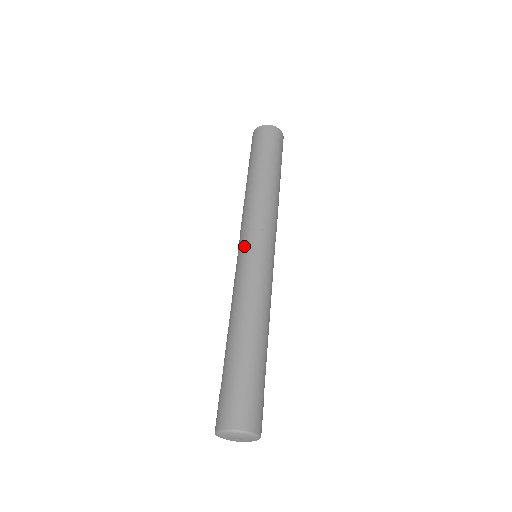
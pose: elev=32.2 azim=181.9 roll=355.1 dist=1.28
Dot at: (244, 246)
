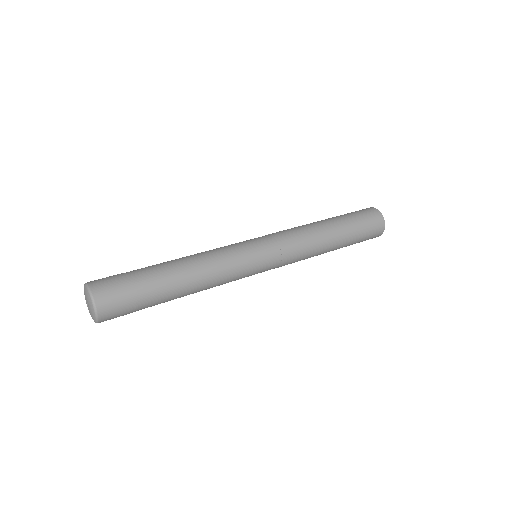
Dot at: (252, 239)
